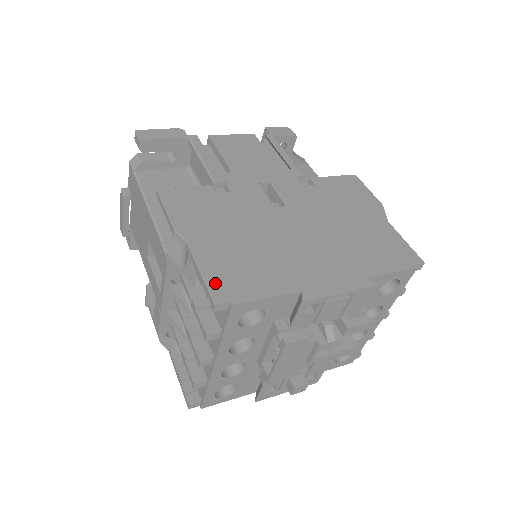
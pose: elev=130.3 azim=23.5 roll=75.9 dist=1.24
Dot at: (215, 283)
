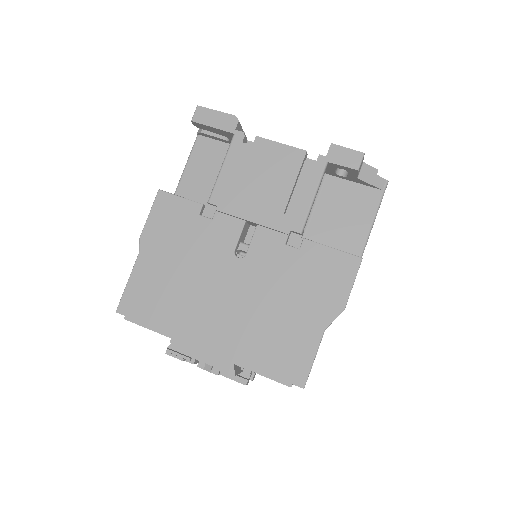
Dot at: (128, 297)
